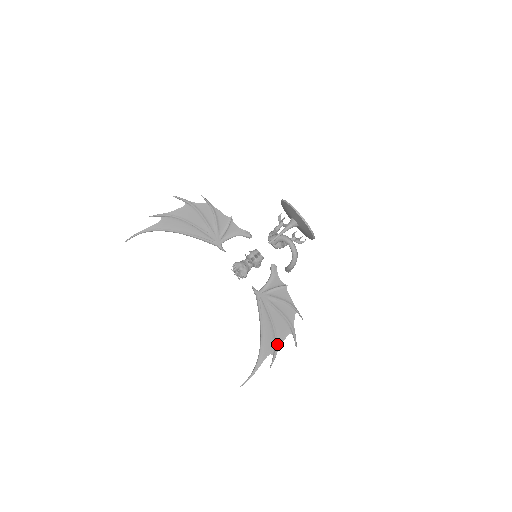
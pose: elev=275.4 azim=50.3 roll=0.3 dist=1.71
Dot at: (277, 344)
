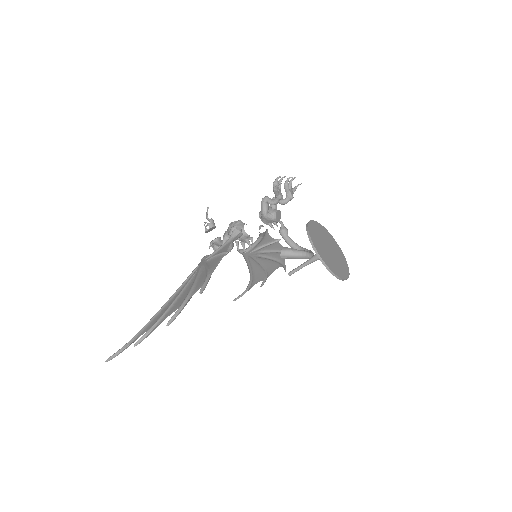
Dot at: (268, 276)
